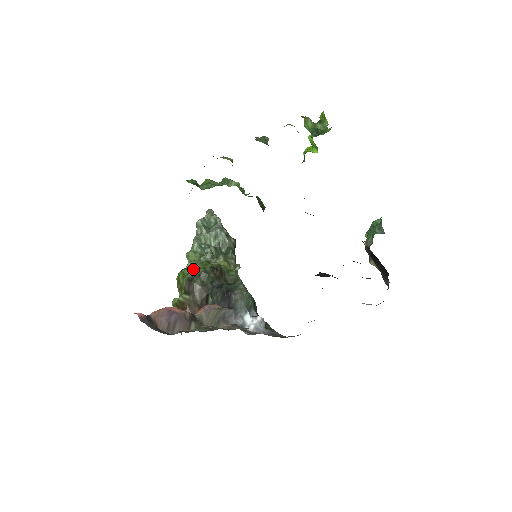
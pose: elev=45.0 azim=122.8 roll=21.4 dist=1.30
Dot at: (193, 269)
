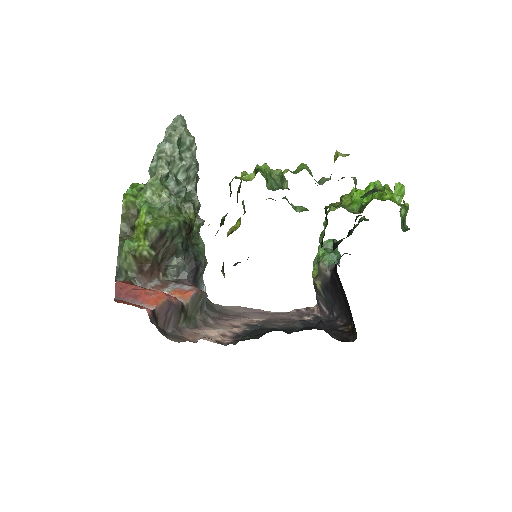
Dot at: (163, 214)
